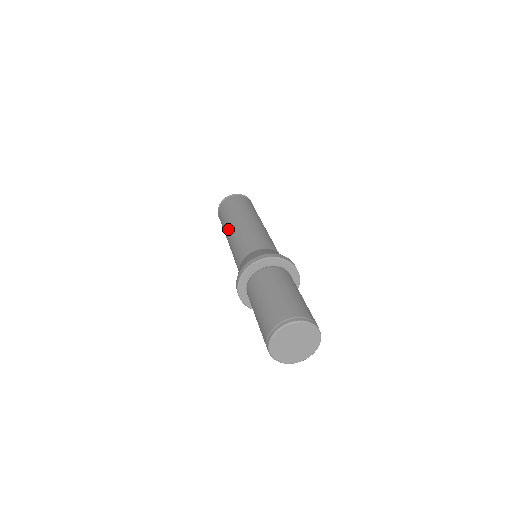
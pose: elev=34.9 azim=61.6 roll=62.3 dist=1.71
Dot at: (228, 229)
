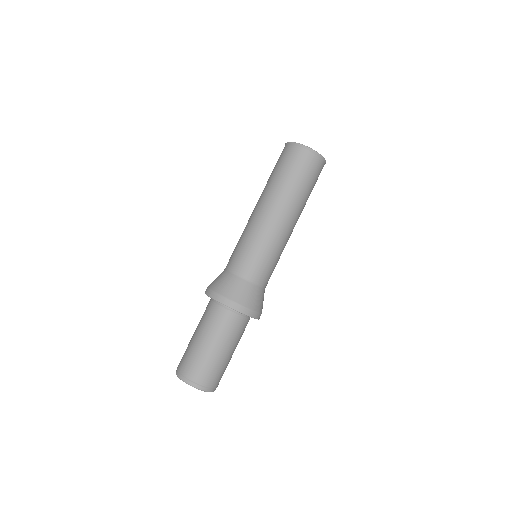
Dot at: (265, 203)
